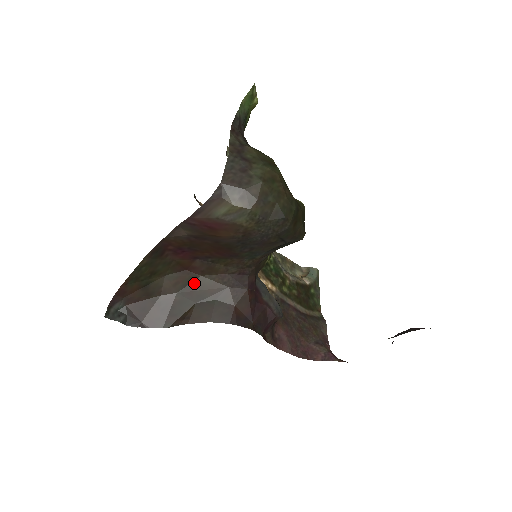
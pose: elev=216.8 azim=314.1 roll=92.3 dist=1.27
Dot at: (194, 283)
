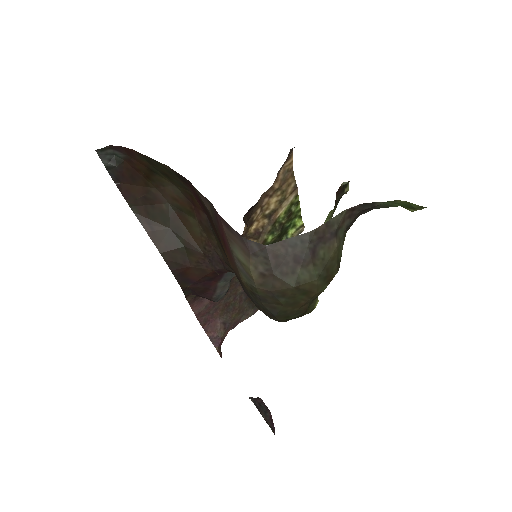
Dot at: (187, 217)
